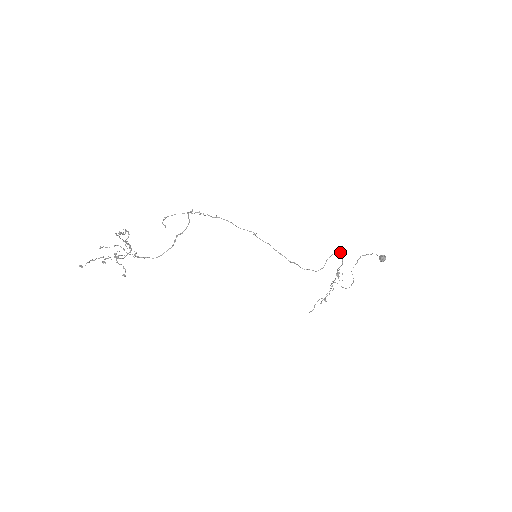
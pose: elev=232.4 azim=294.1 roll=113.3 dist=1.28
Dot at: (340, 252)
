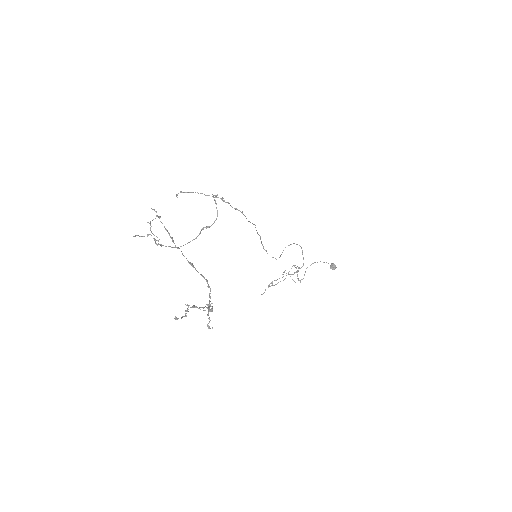
Dot at: occluded
